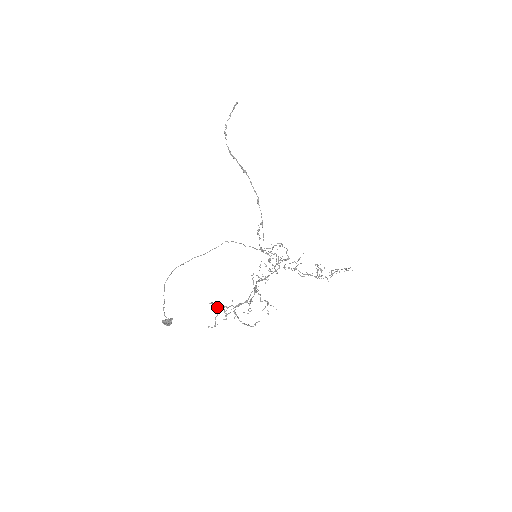
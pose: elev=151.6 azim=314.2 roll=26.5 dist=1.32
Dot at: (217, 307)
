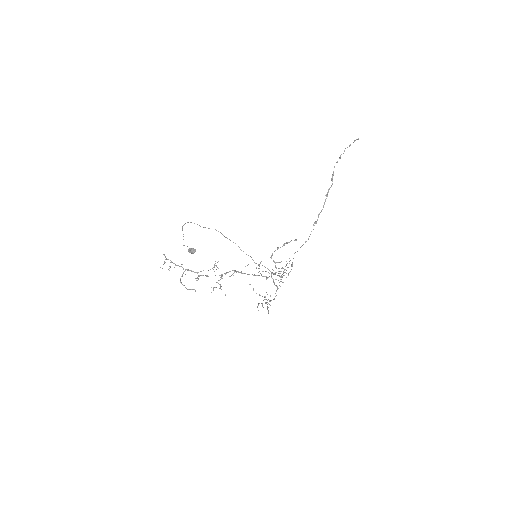
Dot at: (168, 259)
